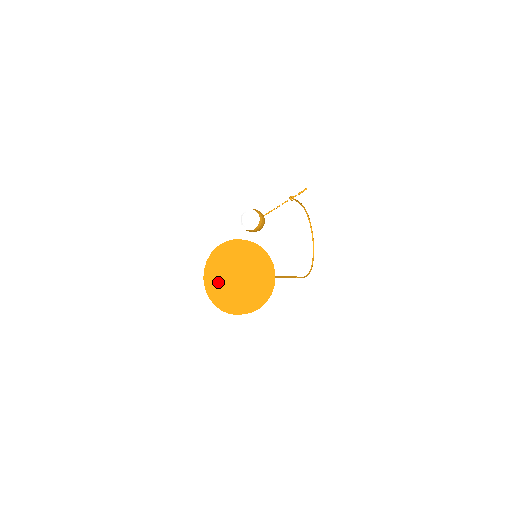
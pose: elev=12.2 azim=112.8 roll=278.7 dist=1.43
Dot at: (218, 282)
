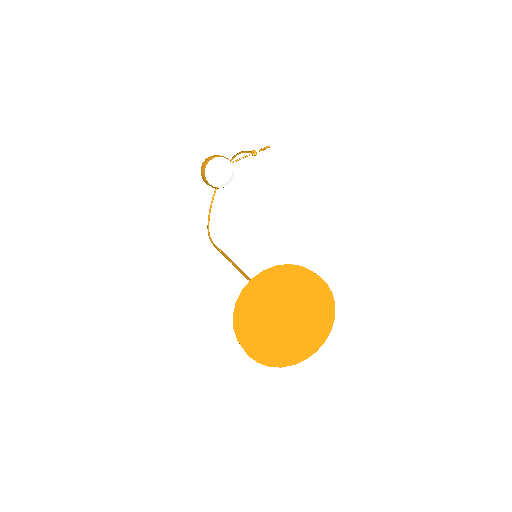
Dot at: (260, 318)
